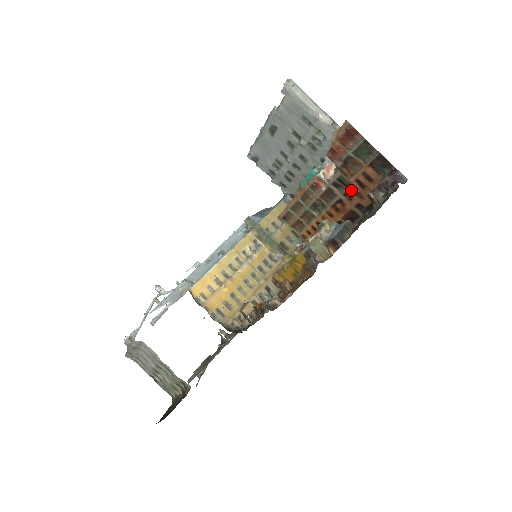
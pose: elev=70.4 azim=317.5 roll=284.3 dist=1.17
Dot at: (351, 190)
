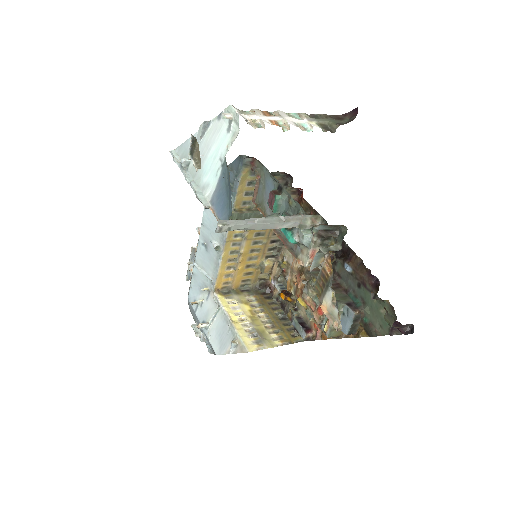
Dot at: occluded
